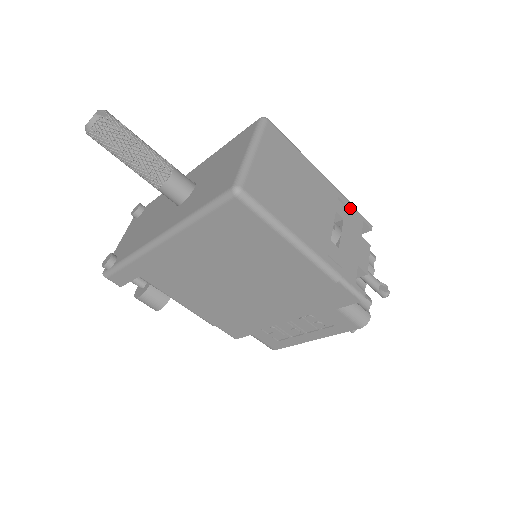
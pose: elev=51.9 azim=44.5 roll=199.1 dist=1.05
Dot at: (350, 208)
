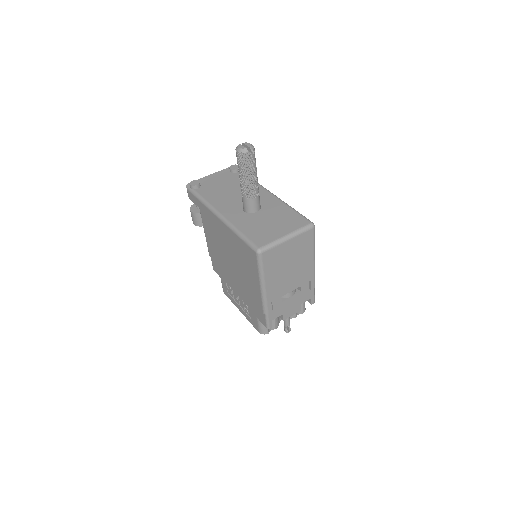
Dot at: (311, 289)
